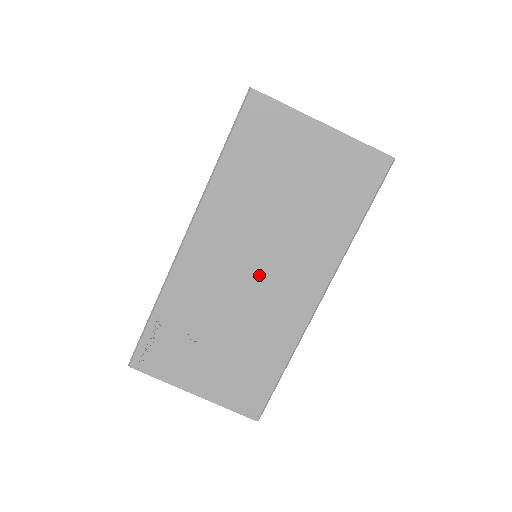
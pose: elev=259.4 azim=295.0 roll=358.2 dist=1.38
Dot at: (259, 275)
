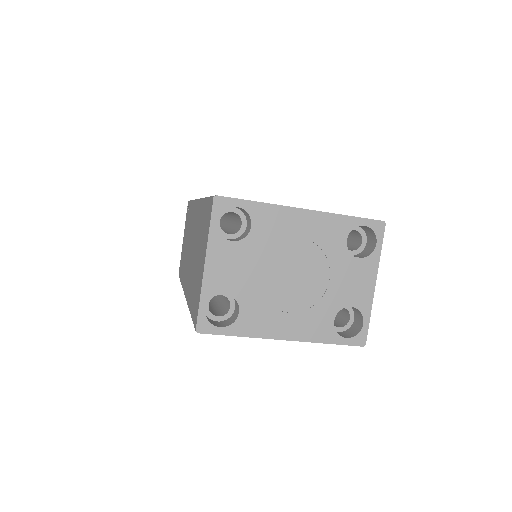
Dot at: occluded
